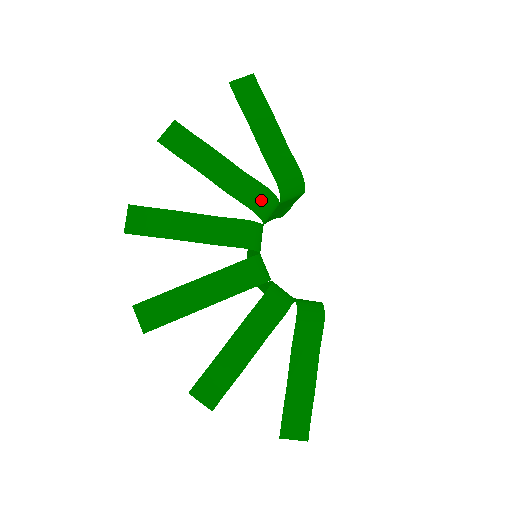
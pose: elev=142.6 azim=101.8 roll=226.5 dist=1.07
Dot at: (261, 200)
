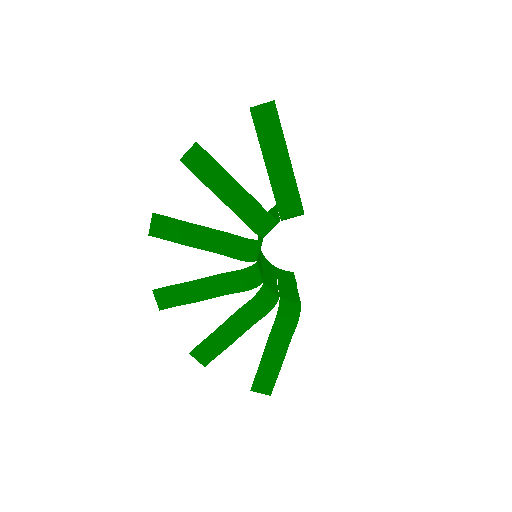
Dot at: (262, 223)
